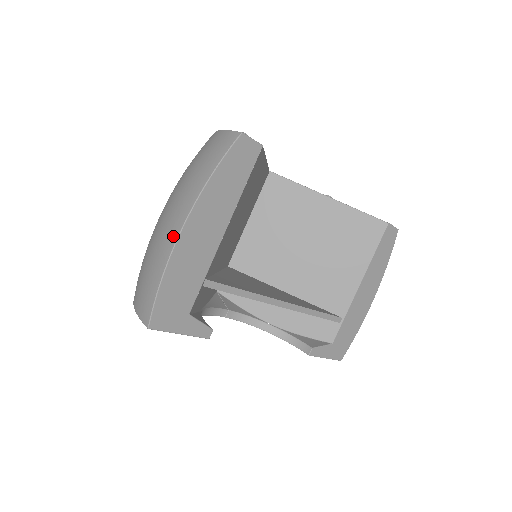
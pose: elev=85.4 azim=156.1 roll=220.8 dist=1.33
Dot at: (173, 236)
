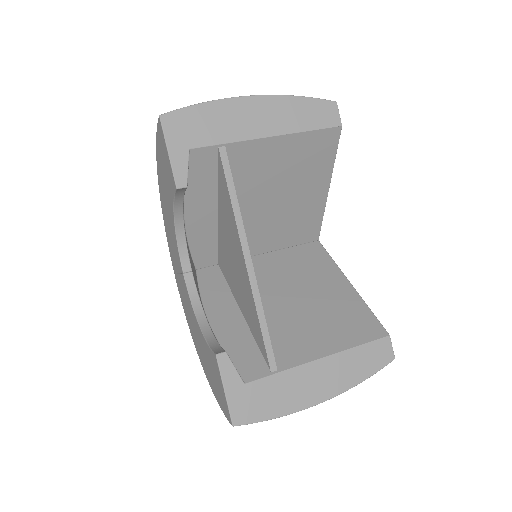
Dot at: (239, 99)
